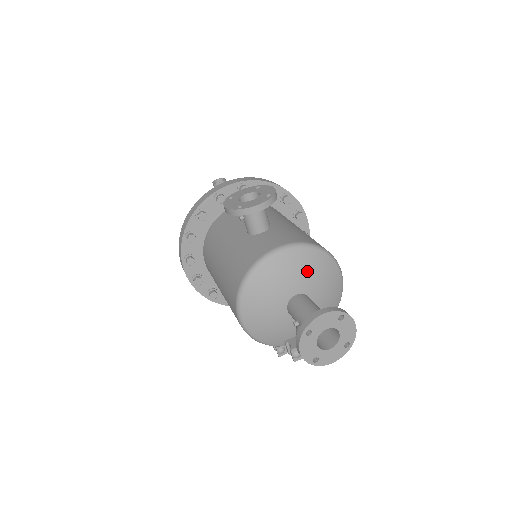
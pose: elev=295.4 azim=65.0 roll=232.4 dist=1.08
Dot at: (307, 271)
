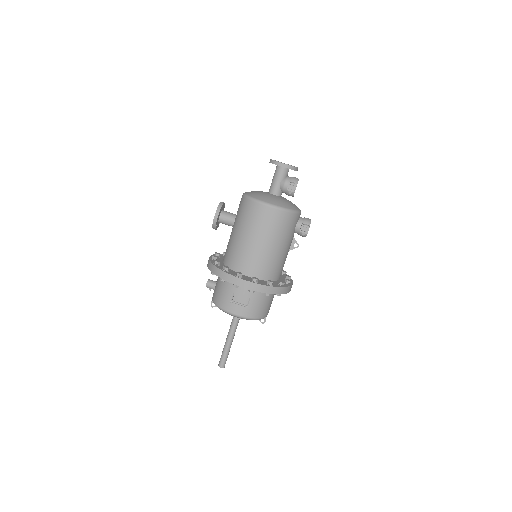
Dot at: occluded
